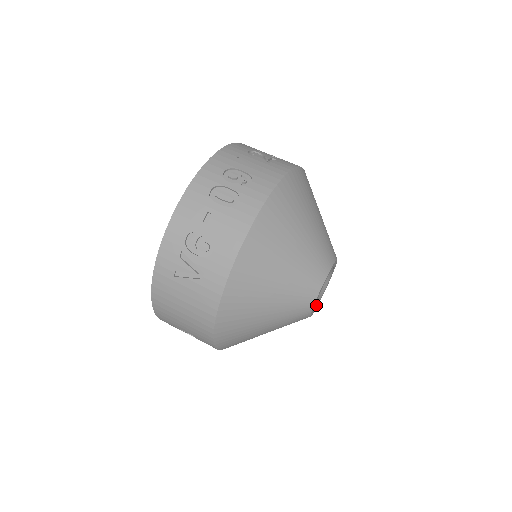
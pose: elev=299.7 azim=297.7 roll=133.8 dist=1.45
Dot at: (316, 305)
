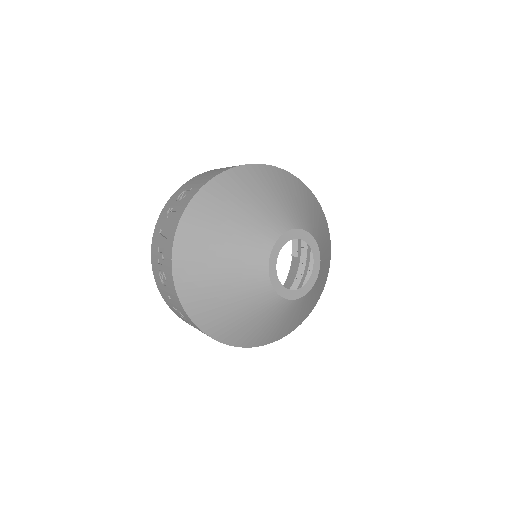
Dot at: occluded
